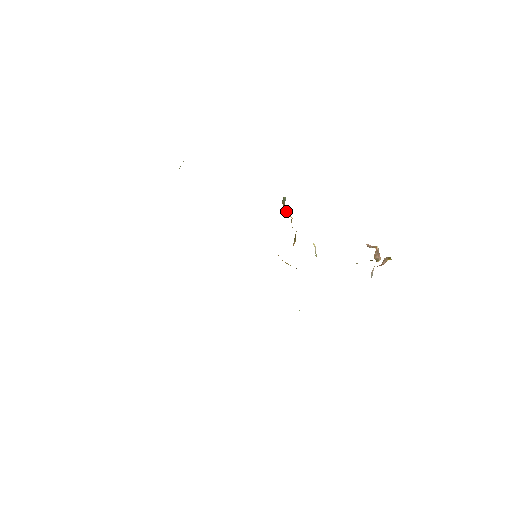
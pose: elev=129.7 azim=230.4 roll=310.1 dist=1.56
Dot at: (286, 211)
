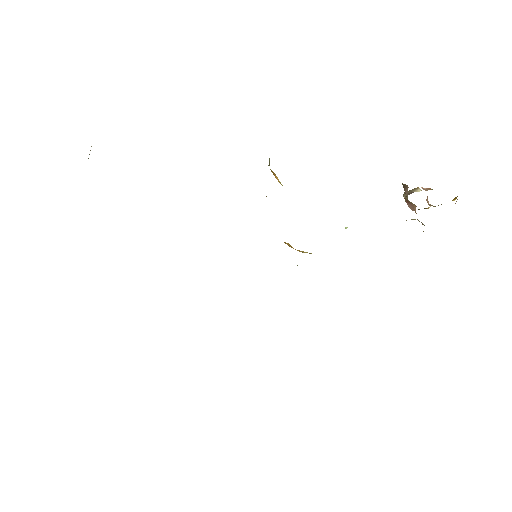
Dot at: (276, 178)
